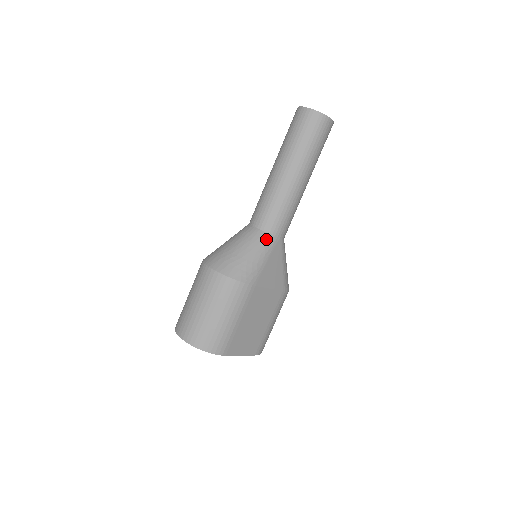
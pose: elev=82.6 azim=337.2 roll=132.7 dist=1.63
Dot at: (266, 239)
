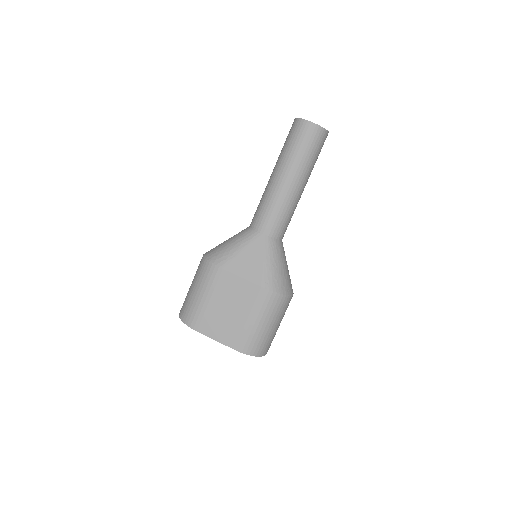
Dot at: (248, 233)
